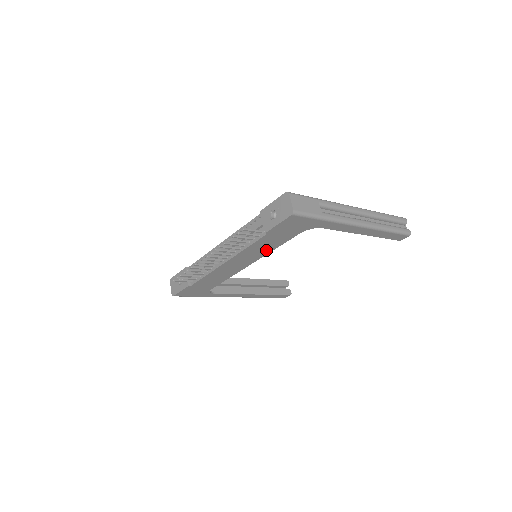
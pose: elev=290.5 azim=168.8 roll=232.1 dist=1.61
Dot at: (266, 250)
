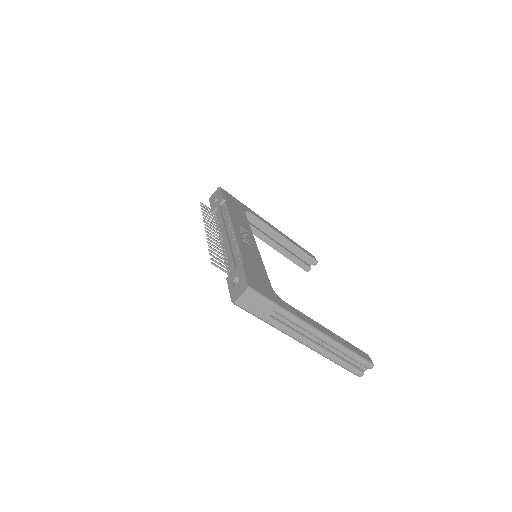
Dot at: occluded
